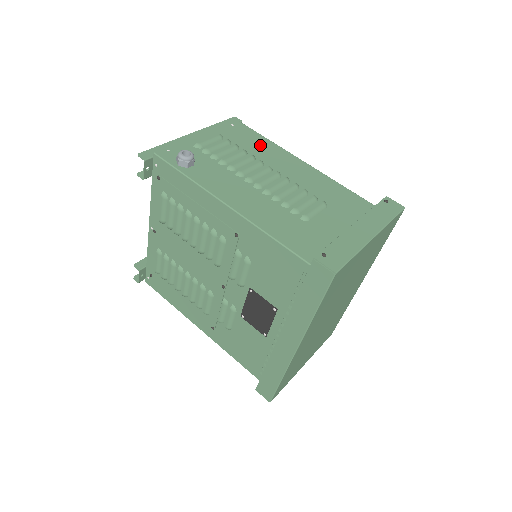
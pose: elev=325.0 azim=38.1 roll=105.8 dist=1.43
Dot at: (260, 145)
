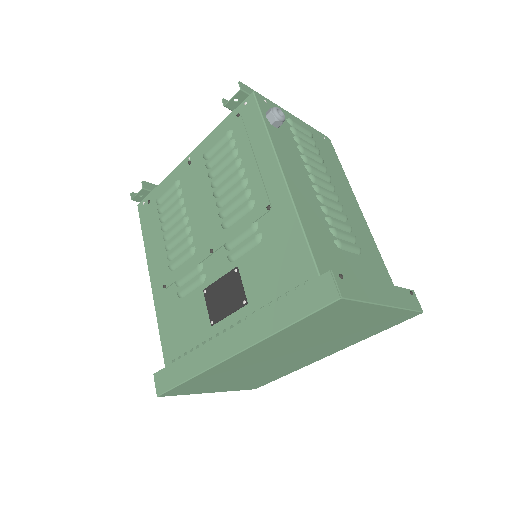
Dot at: (336, 169)
